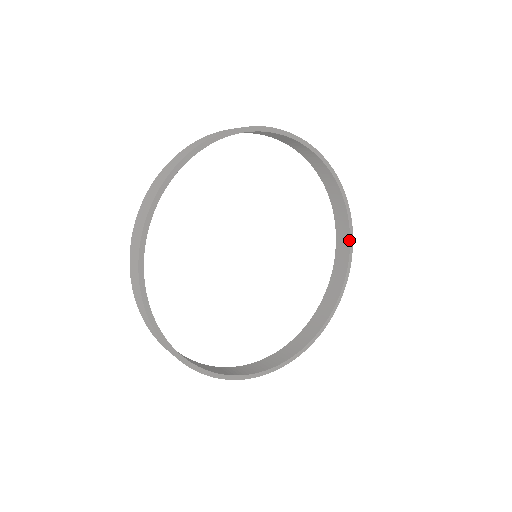
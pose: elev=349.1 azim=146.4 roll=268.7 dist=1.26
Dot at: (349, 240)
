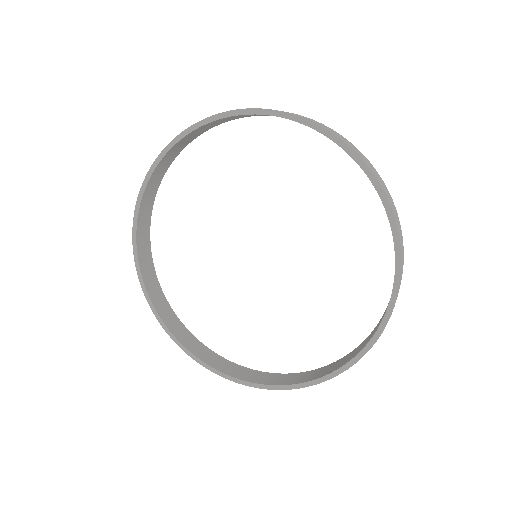
Dot at: (326, 374)
